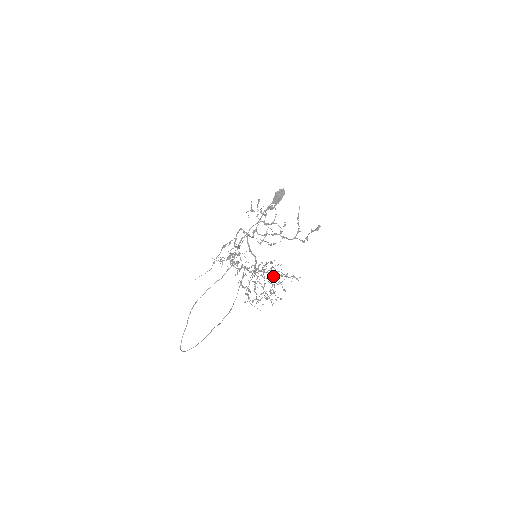
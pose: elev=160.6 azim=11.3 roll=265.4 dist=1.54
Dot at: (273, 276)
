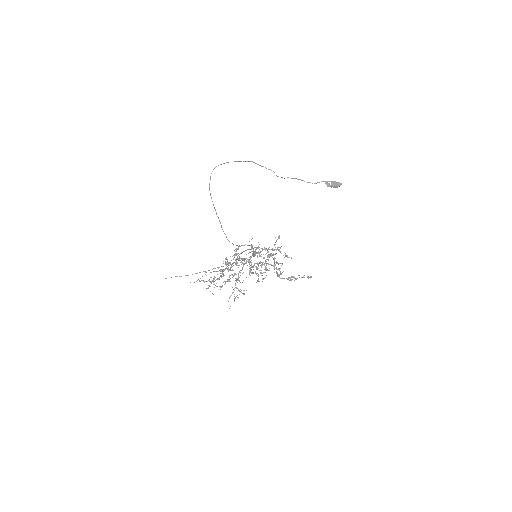
Dot at: (279, 237)
